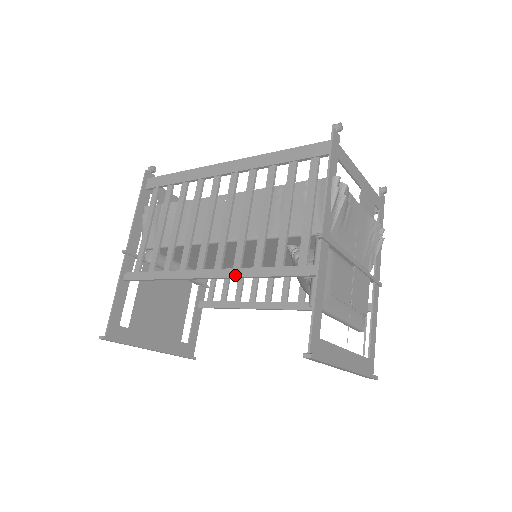
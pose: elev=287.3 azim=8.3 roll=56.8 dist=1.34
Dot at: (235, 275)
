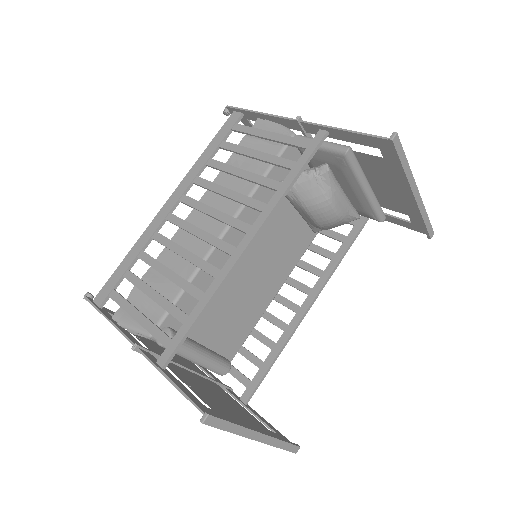
Dot at: (270, 209)
